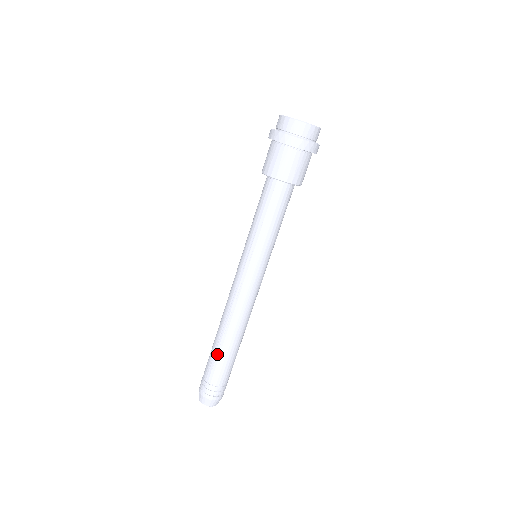
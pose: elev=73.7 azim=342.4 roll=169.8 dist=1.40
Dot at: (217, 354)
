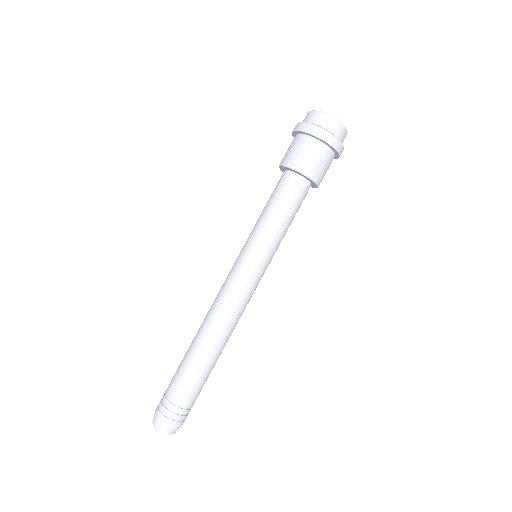
Dot at: (200, 371)
